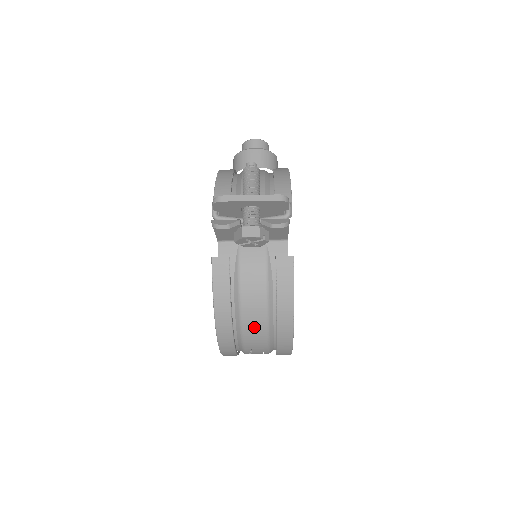
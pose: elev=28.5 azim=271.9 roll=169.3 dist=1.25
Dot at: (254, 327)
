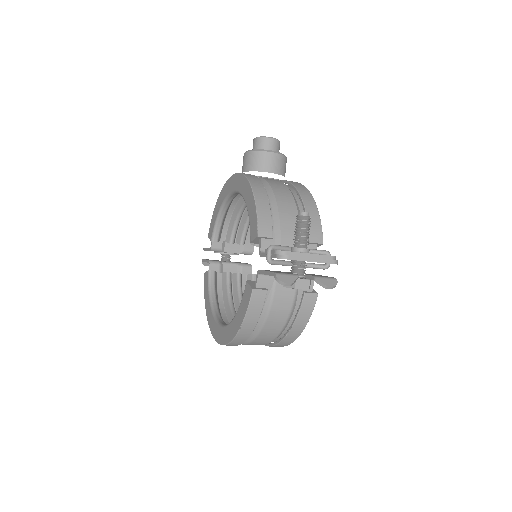
Dot at: (265, 338)
